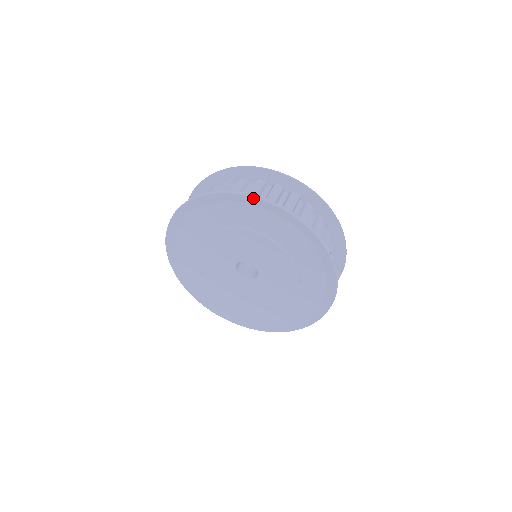
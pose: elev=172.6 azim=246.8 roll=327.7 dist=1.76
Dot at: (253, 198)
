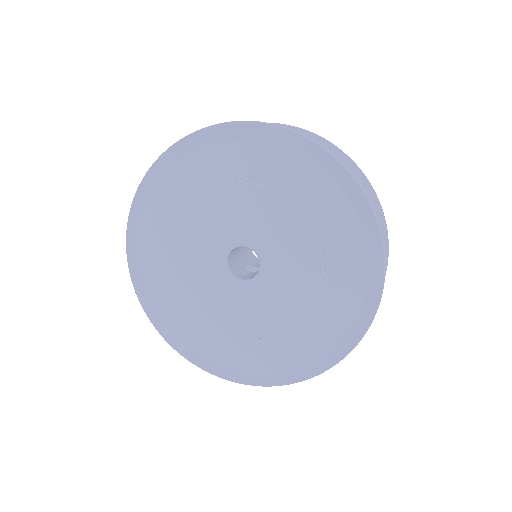
Dot at: (304, 139)
